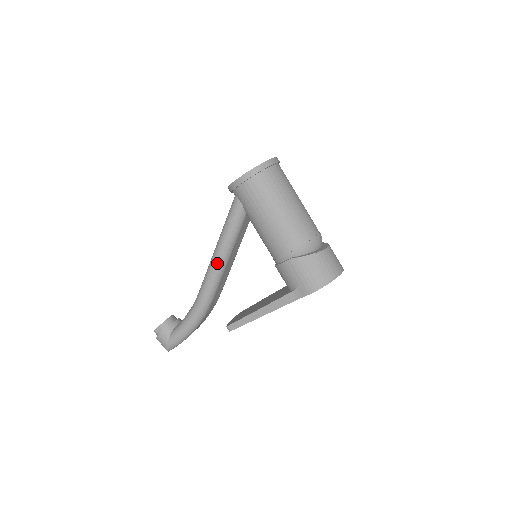
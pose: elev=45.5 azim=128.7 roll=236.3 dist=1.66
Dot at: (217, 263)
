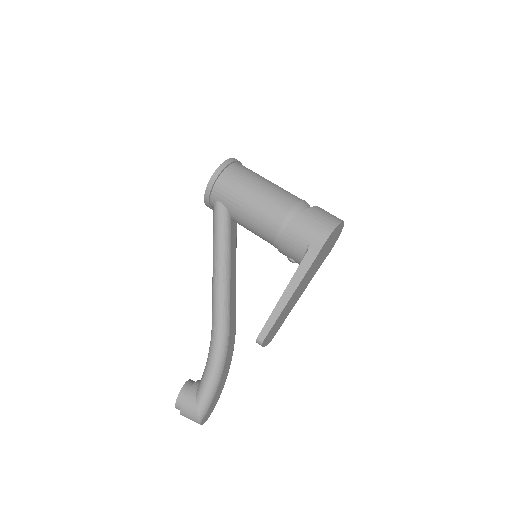
Dot at: (220, 274)
